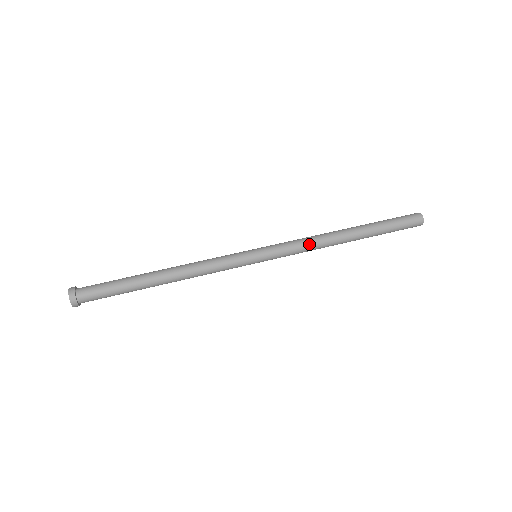
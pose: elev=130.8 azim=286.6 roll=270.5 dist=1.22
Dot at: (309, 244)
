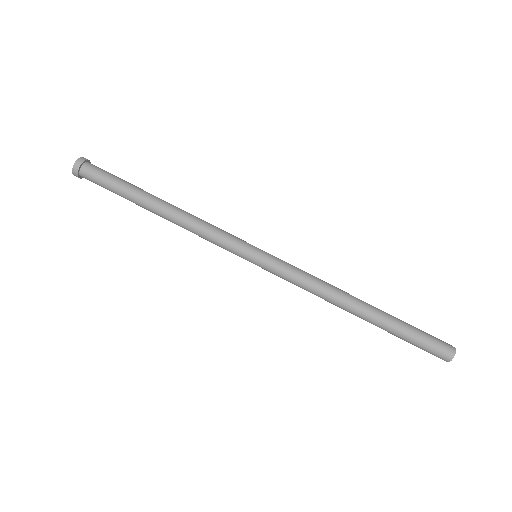
Dot at: (312, 287)
